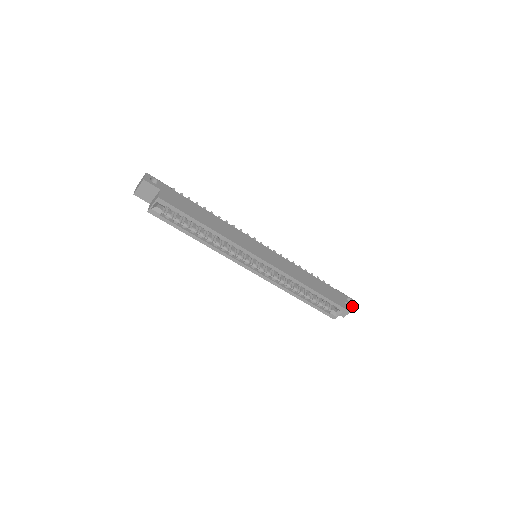
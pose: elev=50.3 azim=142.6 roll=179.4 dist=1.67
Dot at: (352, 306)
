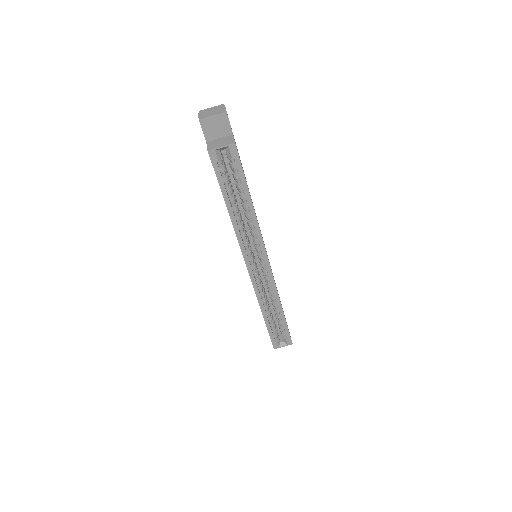
Dot at: occluded
